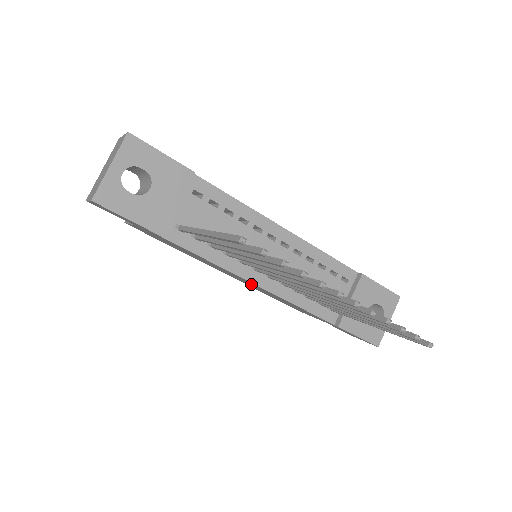
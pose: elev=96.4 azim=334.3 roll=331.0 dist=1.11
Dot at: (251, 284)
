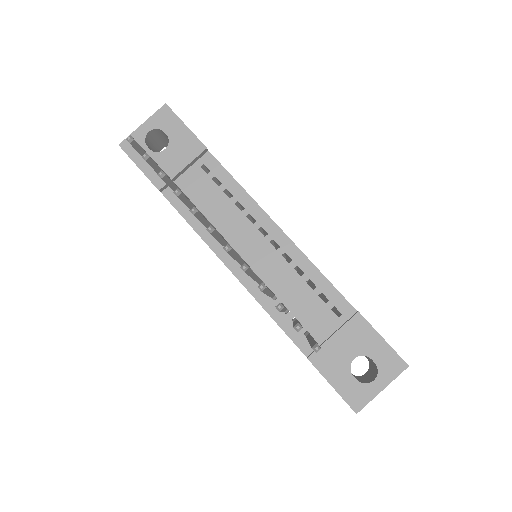
Dot at: occluded
